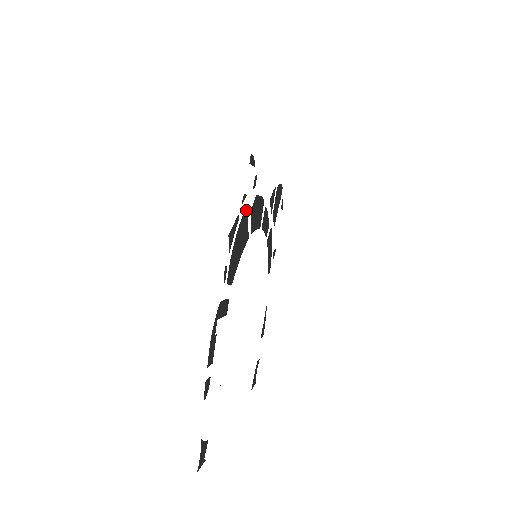
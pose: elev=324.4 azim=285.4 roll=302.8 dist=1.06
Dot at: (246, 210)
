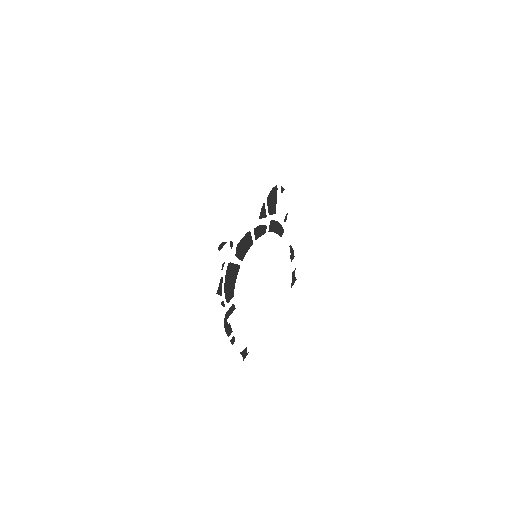
Dot at: (229, 264)
